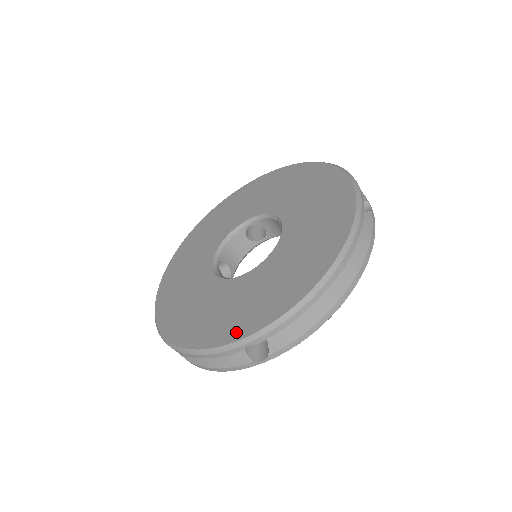
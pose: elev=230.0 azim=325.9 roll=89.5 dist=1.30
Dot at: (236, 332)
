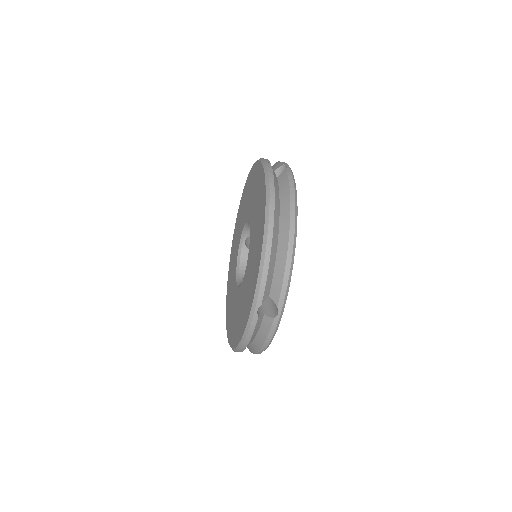
Dot at: (249, 308)
